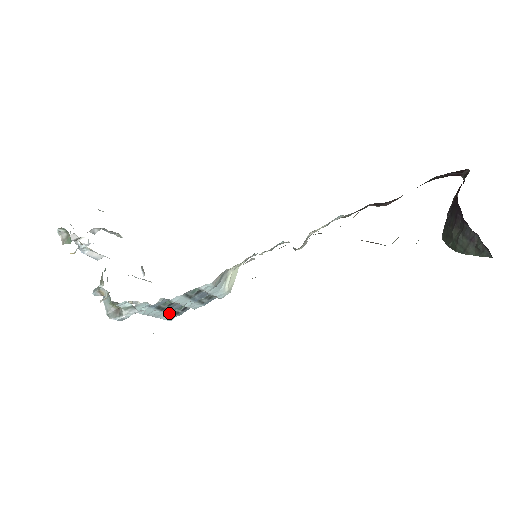
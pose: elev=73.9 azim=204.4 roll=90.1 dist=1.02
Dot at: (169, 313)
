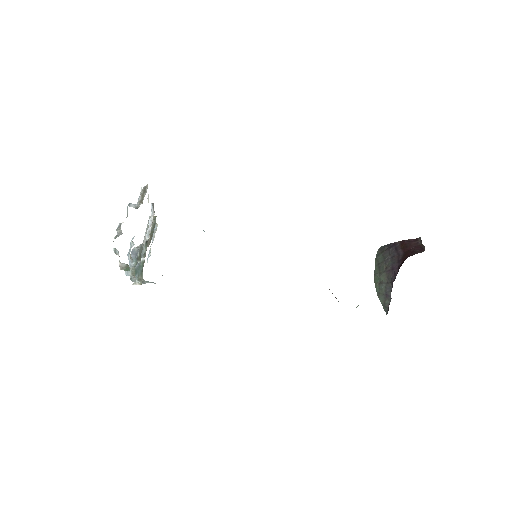
Dot at: occluded
